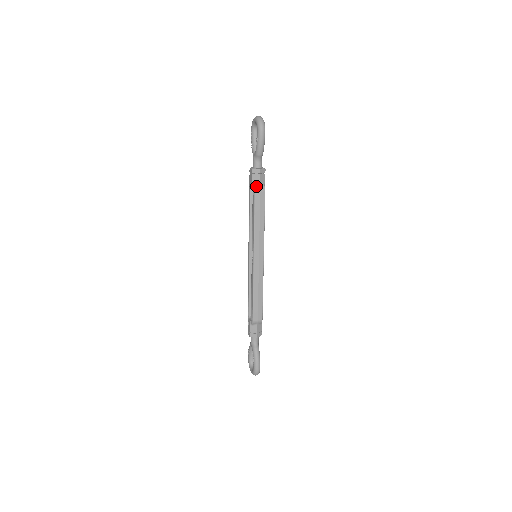
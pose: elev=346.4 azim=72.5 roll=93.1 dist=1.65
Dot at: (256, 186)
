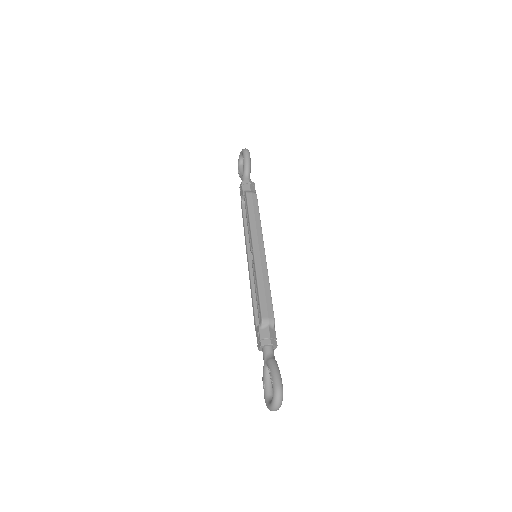
Dot at: (247, 191)
